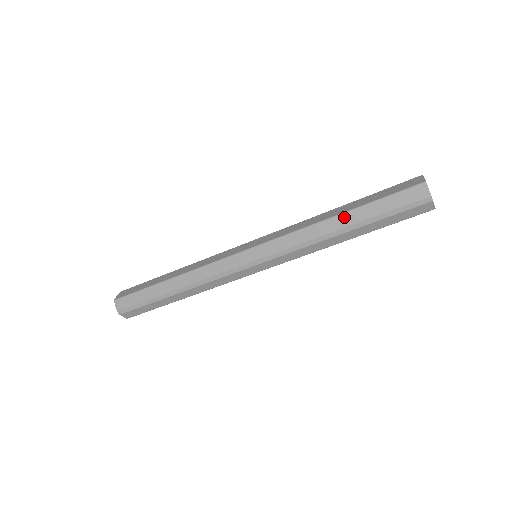
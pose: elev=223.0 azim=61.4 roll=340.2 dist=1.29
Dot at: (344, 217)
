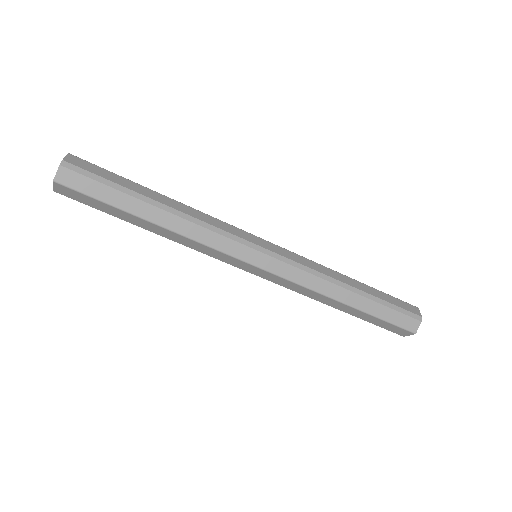
Dot at: (357, 282)
